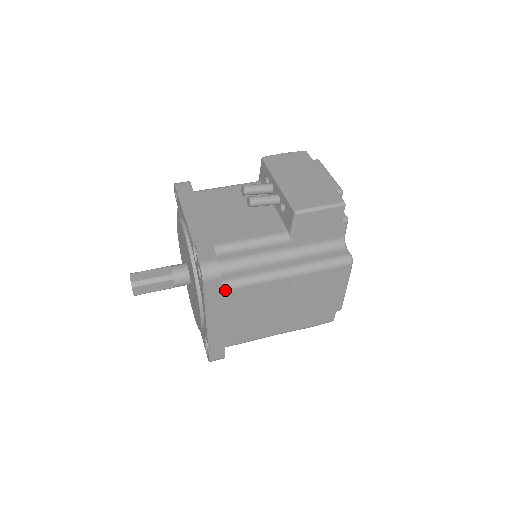
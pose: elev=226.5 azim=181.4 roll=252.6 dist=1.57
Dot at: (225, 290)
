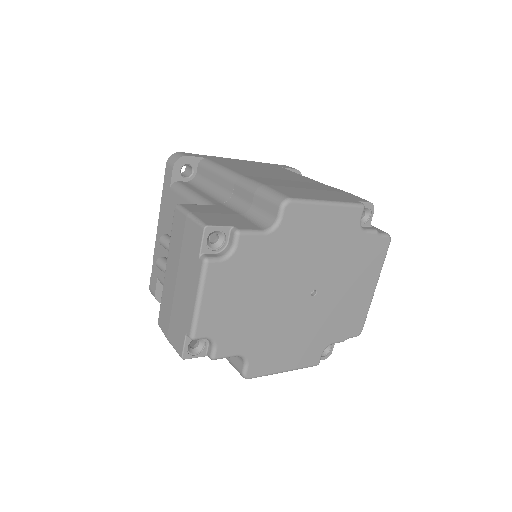
Dot at: occluded
